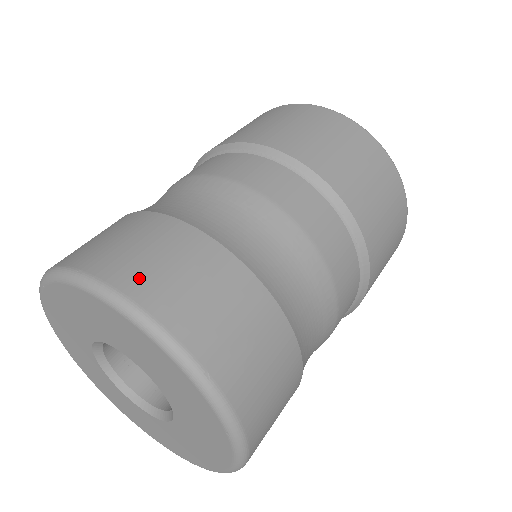
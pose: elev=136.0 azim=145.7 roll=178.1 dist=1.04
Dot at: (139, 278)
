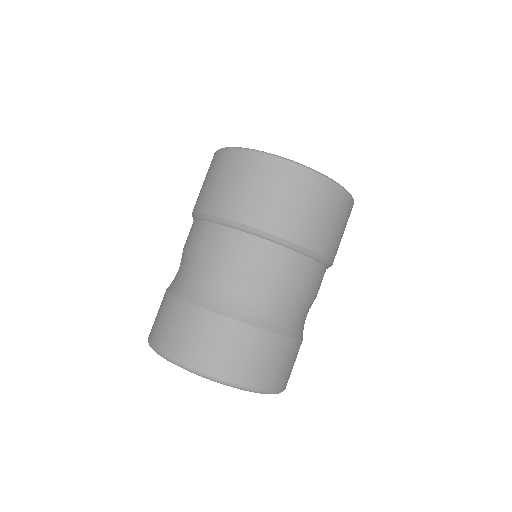
Dot at: (253, 375)
